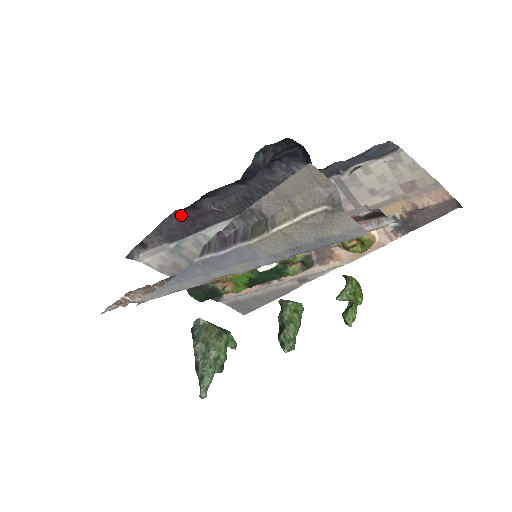
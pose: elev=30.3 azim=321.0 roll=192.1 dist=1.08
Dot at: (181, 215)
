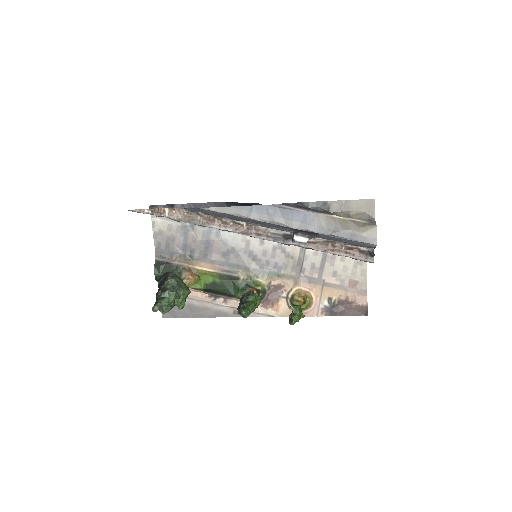
Dot at: occluded
